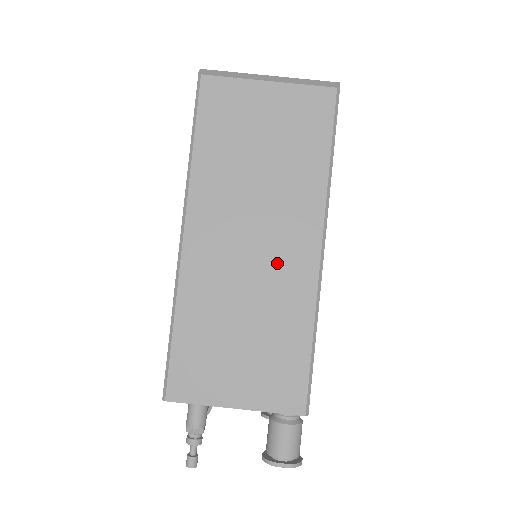
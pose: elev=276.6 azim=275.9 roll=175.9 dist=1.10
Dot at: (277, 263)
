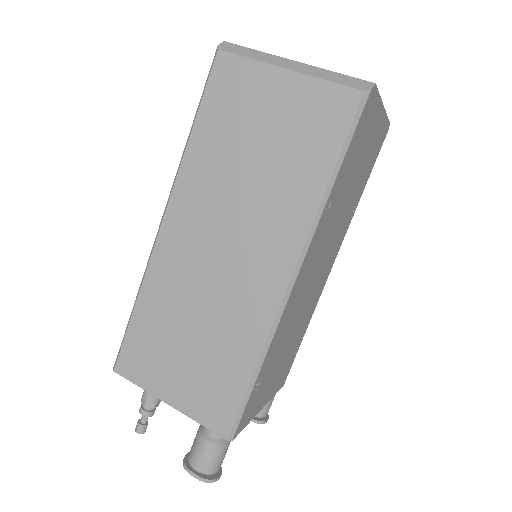
Dot at: (241, 279)
